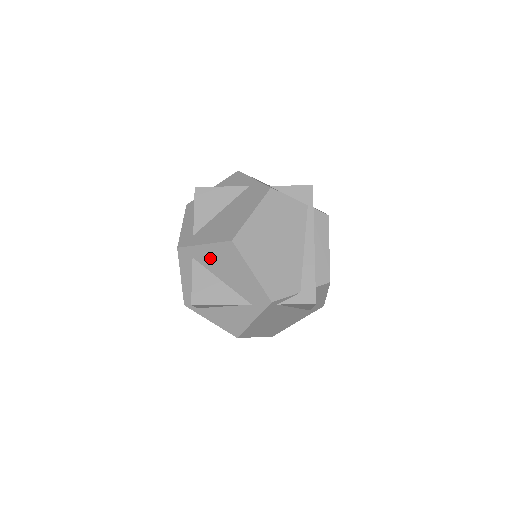
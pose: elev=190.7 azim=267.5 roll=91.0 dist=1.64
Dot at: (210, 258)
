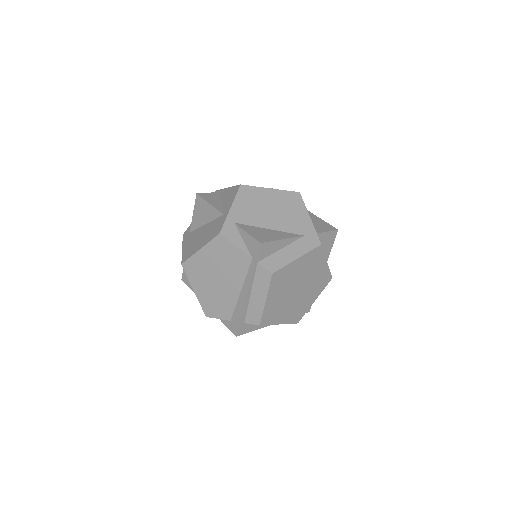
Dot at: occluded
